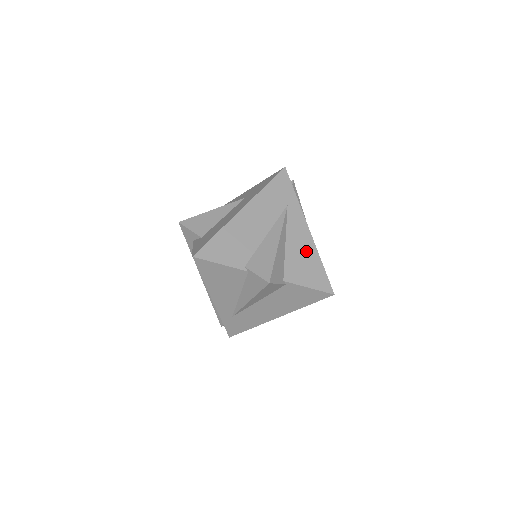
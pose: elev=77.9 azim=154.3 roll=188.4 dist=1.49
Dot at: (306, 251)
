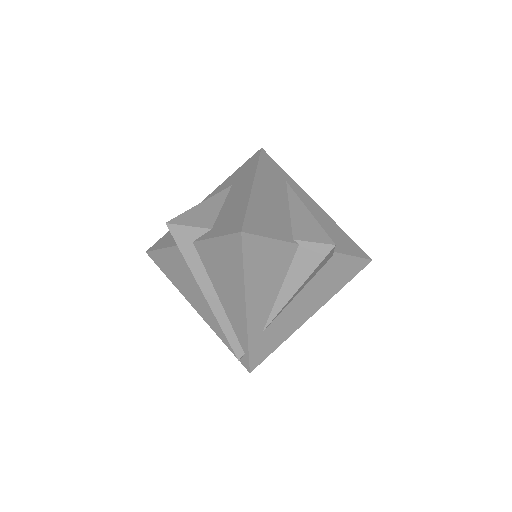
Dot at: (327, 222)
